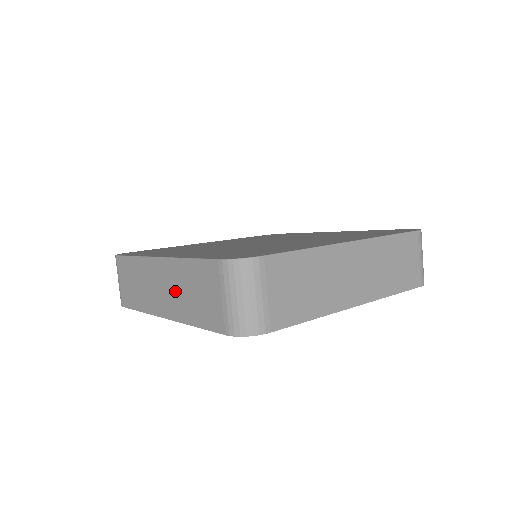
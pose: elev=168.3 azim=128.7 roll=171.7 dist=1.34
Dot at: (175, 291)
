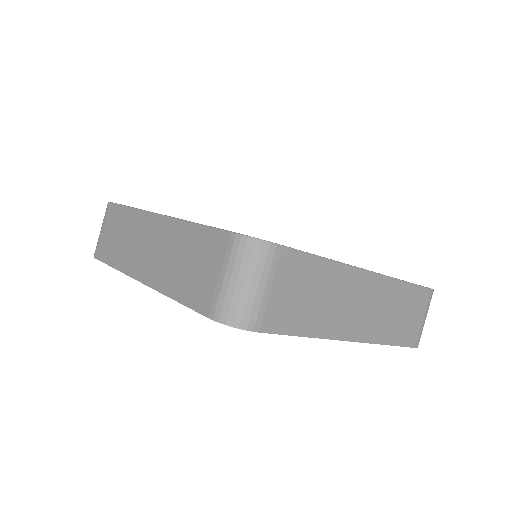
Dot at: (164, 255)
